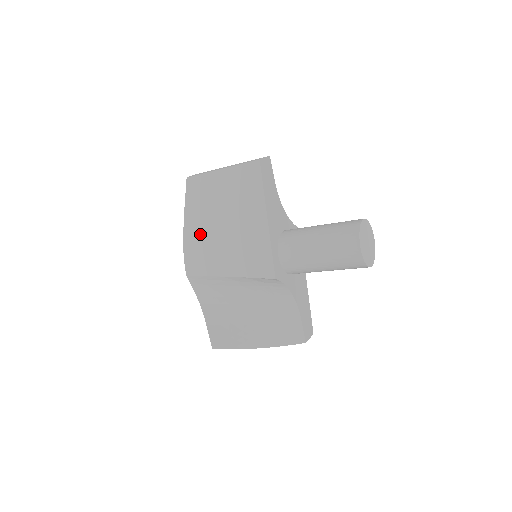
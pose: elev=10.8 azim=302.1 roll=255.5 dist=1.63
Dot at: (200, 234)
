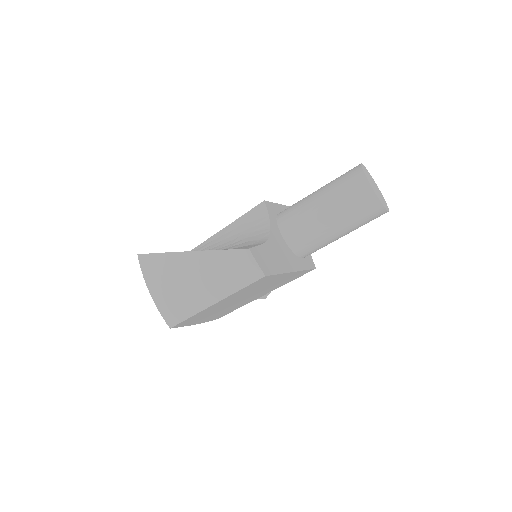
Dot at: occluded
